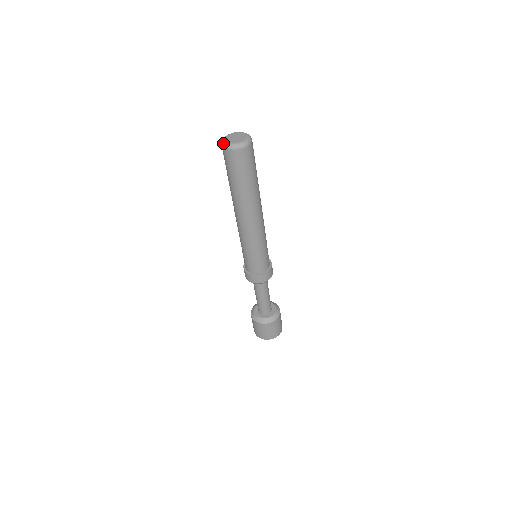
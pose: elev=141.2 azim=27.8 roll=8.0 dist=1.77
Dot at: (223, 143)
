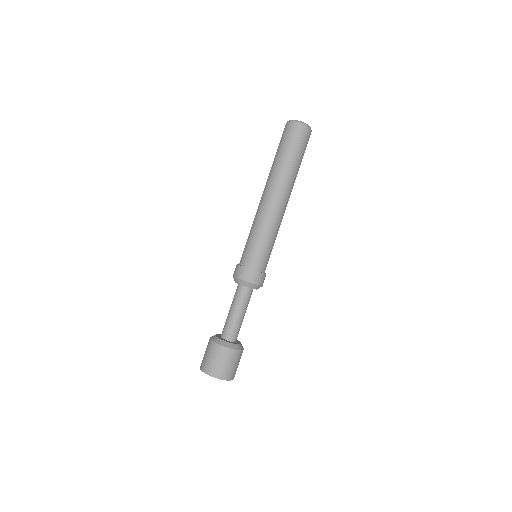
Dot at: (292, 120)
